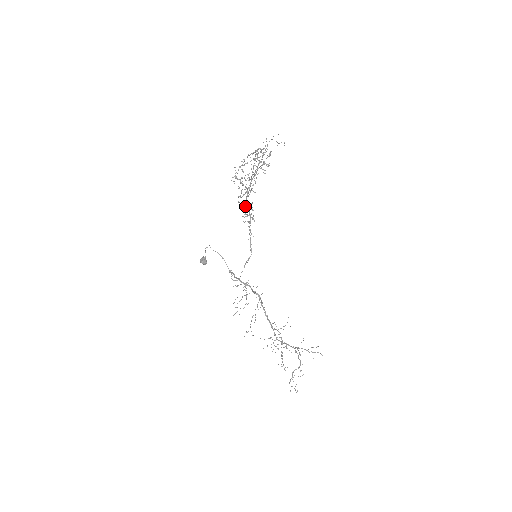
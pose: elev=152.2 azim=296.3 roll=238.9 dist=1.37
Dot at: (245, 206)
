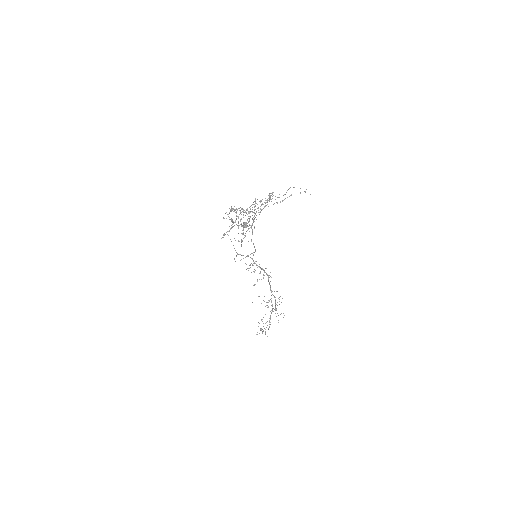
Dot at: occluded
